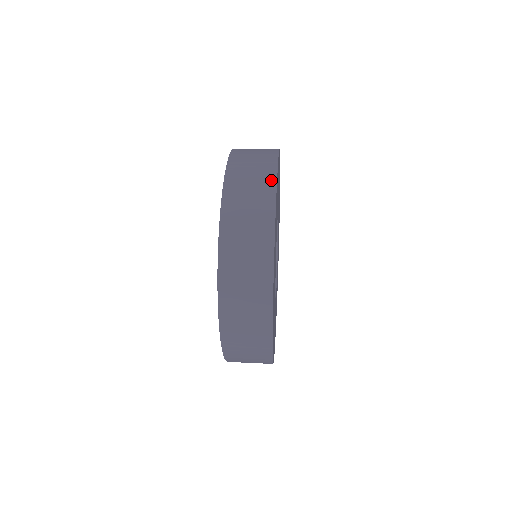
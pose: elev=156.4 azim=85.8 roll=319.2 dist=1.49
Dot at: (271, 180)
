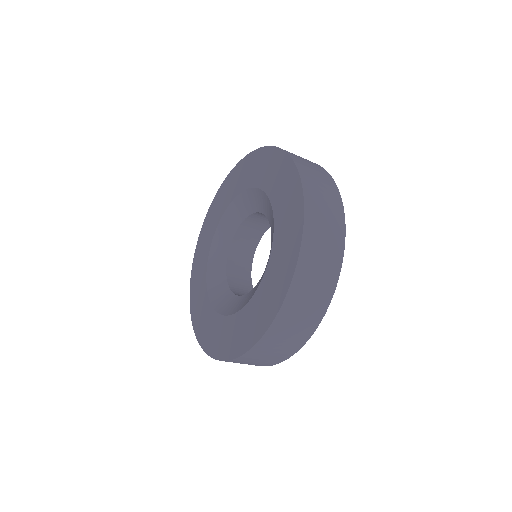
Dot at: occluded
